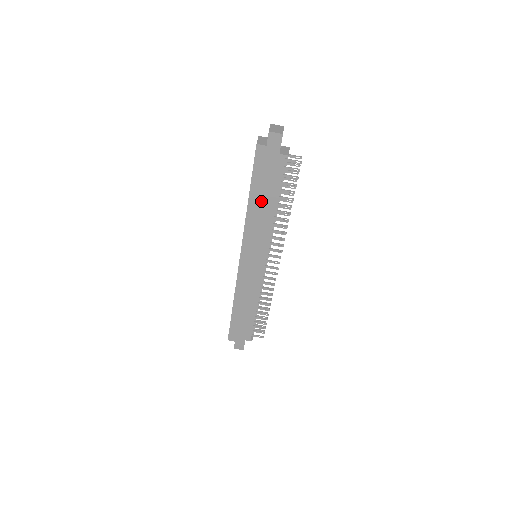
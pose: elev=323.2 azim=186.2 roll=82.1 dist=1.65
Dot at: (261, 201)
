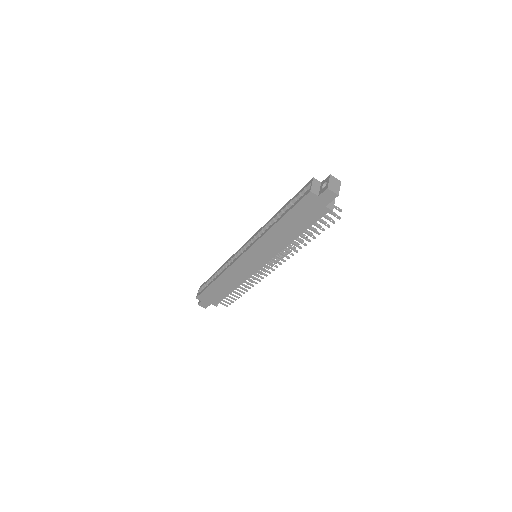
Dot at: (287, 228)
